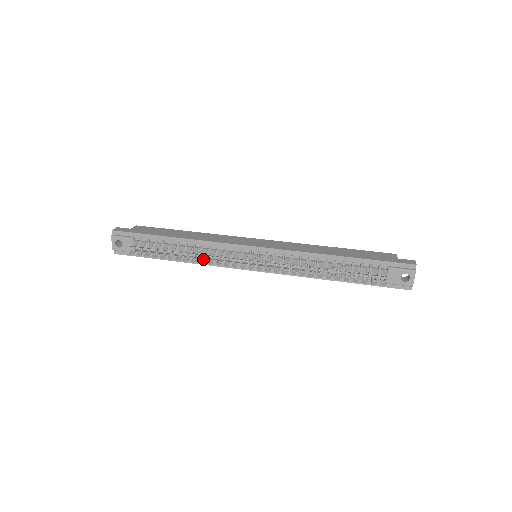
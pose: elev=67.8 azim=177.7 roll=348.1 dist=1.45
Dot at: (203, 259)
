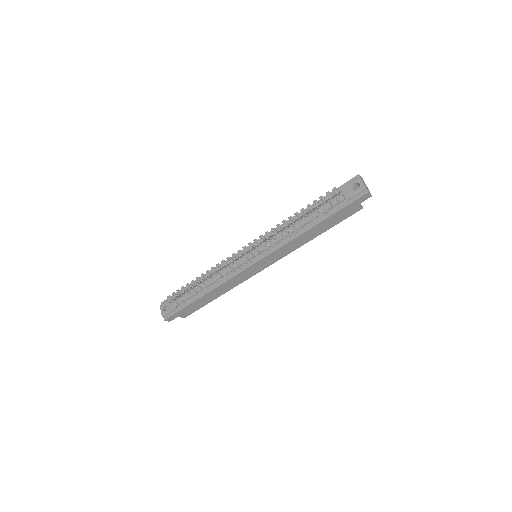
Dot at: (220, 280)
